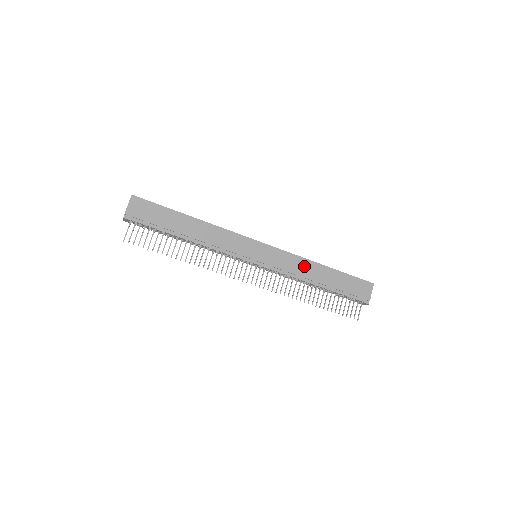
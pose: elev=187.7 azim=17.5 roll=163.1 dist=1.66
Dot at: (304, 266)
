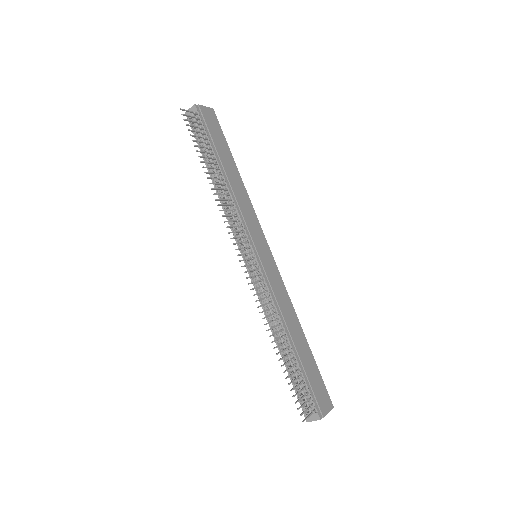
Dot at: (289, 311)
